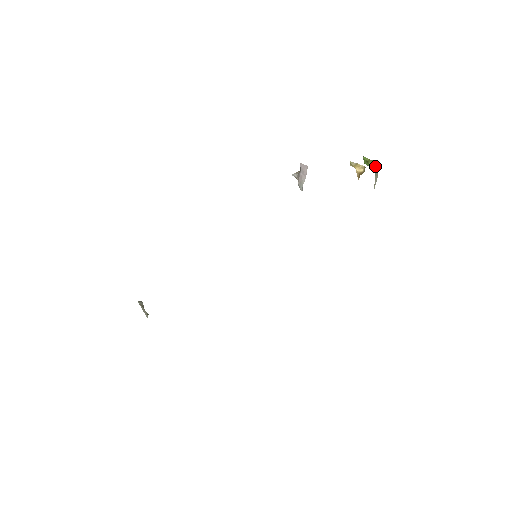
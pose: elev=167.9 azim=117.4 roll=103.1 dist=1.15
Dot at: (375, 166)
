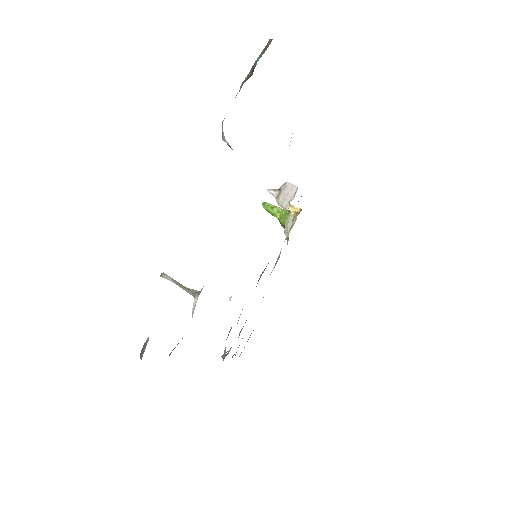
Dot at: occluded
